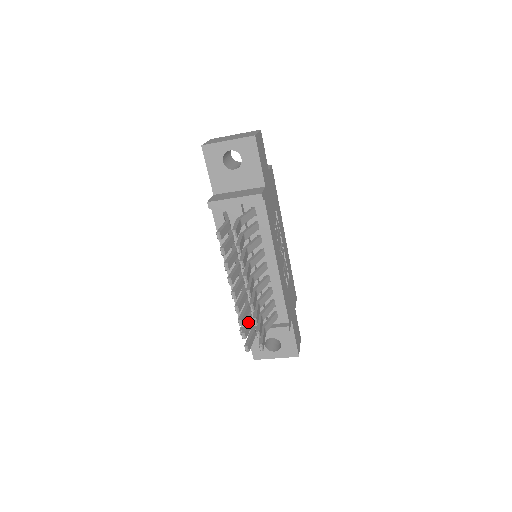
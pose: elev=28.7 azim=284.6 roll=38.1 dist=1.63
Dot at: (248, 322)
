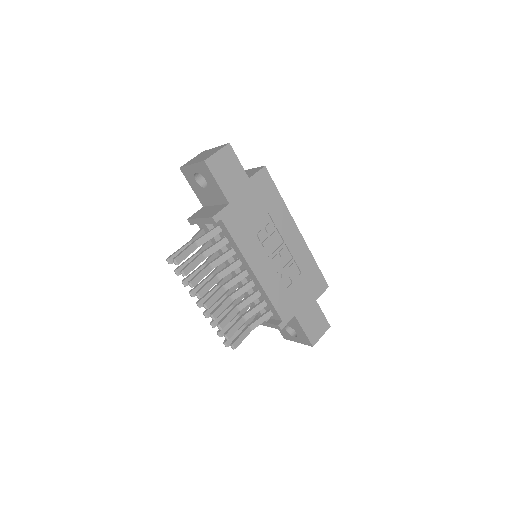
Dot at: occluded
